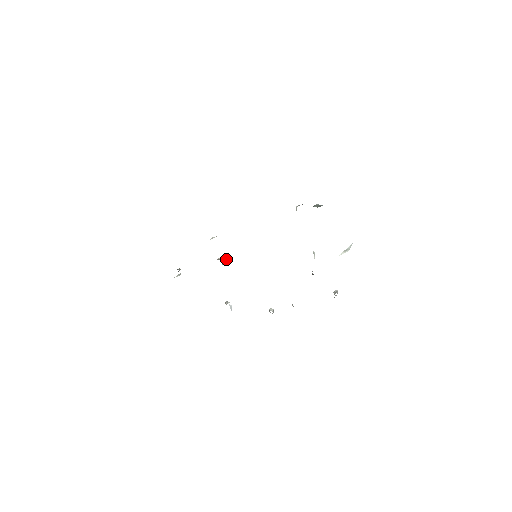
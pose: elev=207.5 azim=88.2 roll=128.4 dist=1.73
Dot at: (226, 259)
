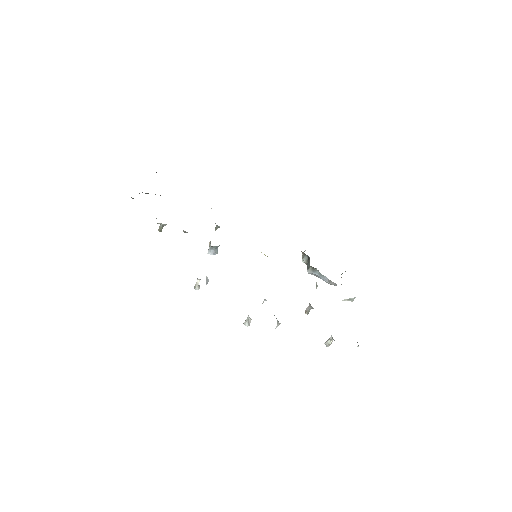
Dot at: (217, 251)
